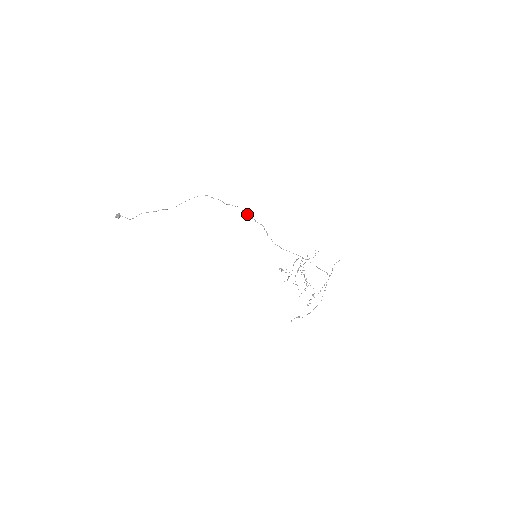
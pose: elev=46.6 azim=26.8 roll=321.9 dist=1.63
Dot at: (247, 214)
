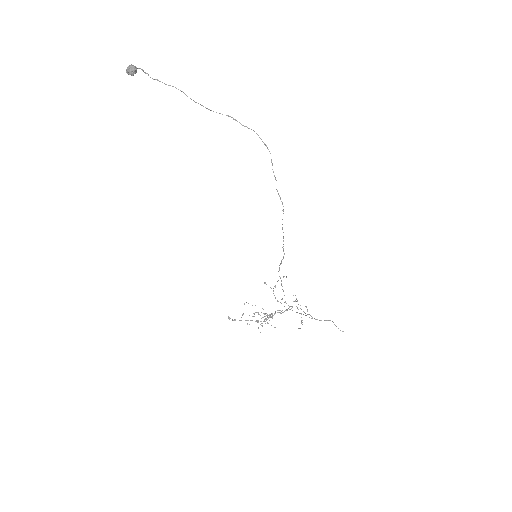
Dot at: occluded
